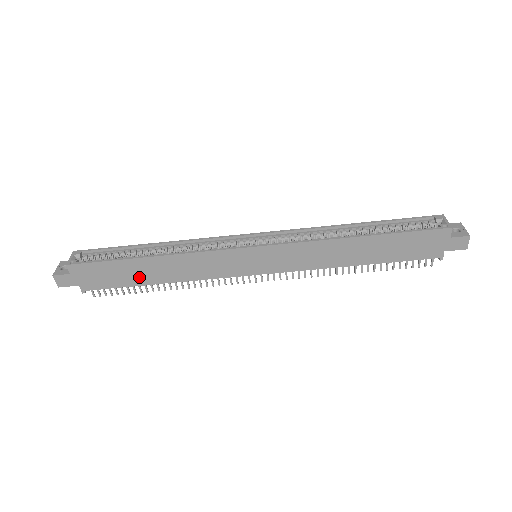
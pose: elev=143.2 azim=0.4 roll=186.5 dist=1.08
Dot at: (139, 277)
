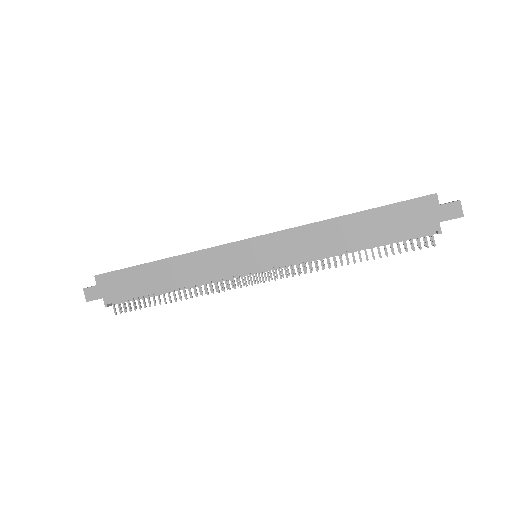
Dot at: (152, 284)
